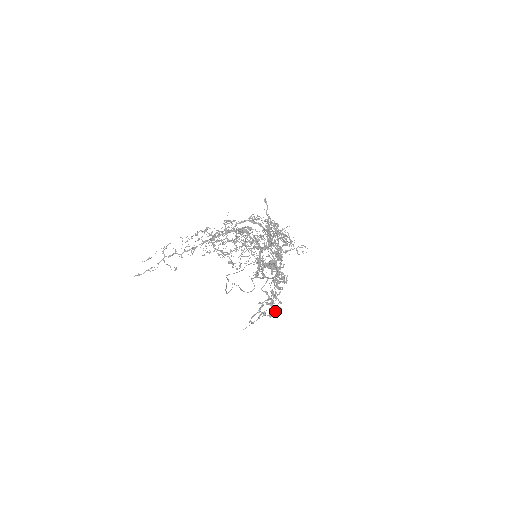
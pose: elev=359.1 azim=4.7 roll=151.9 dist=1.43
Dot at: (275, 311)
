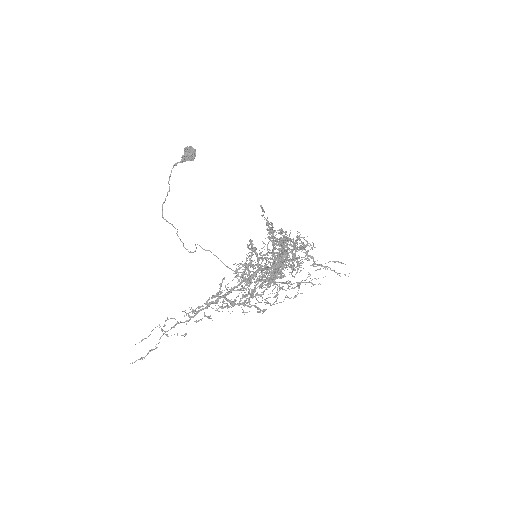
Dot at: occluded
